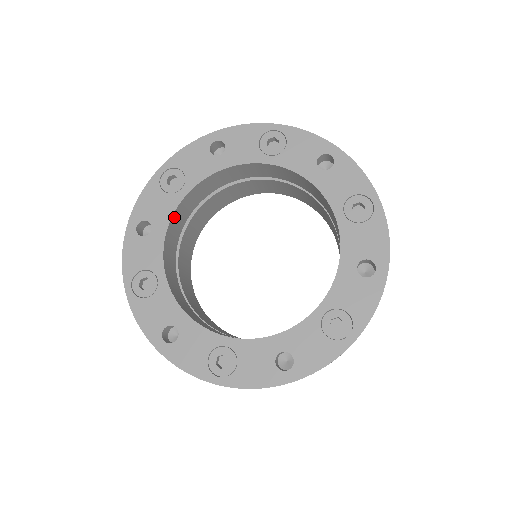
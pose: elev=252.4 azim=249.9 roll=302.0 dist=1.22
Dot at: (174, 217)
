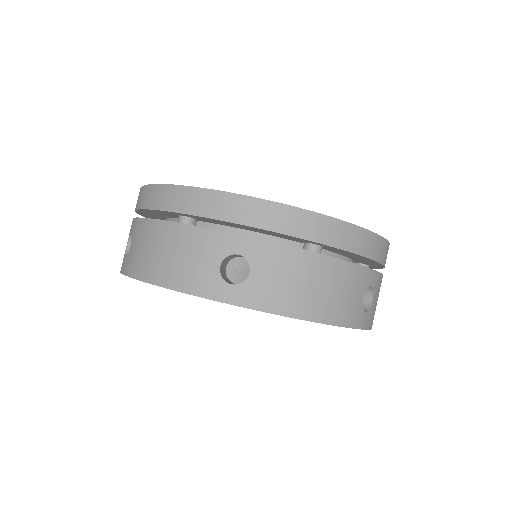
Dot at: occluded
